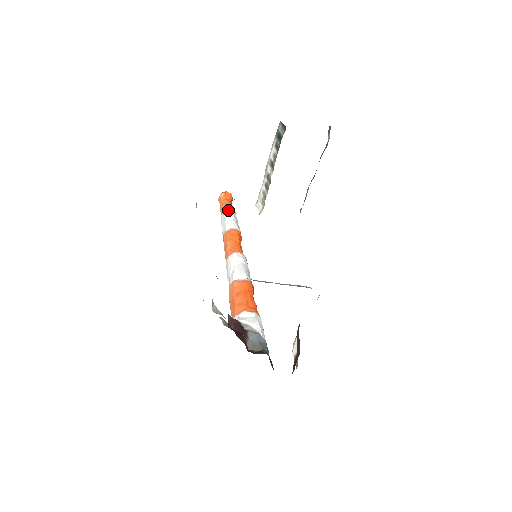
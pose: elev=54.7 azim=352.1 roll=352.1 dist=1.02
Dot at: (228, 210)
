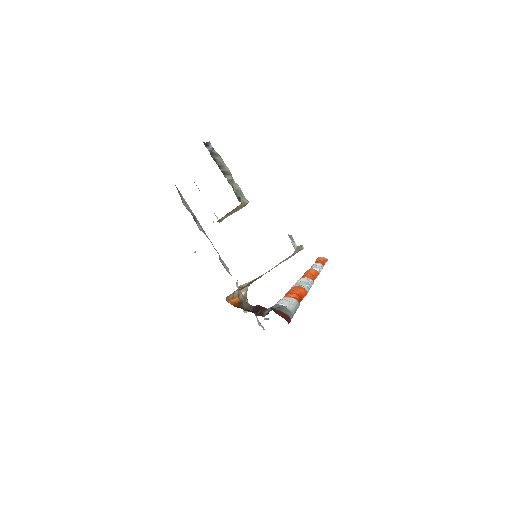
Dot at: (312, 265)
